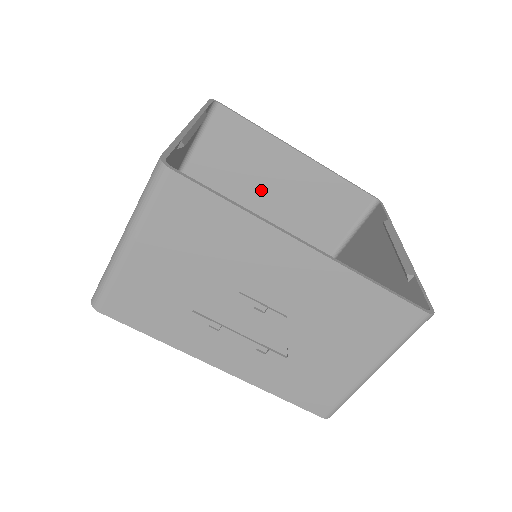
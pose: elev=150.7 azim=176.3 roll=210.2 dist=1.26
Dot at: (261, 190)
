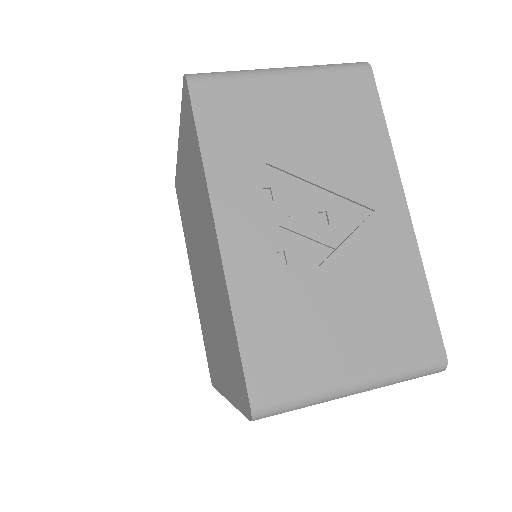
Dot at: occluded
